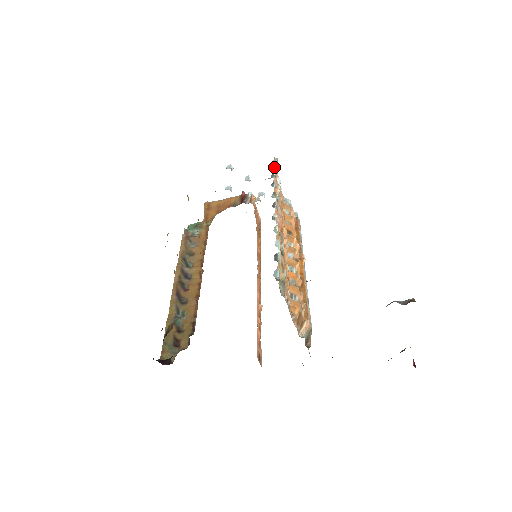
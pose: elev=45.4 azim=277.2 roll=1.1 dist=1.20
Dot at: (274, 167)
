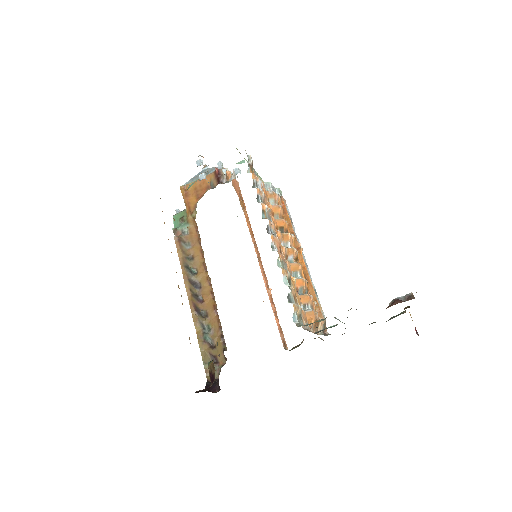
Dot at: (251, 170)
